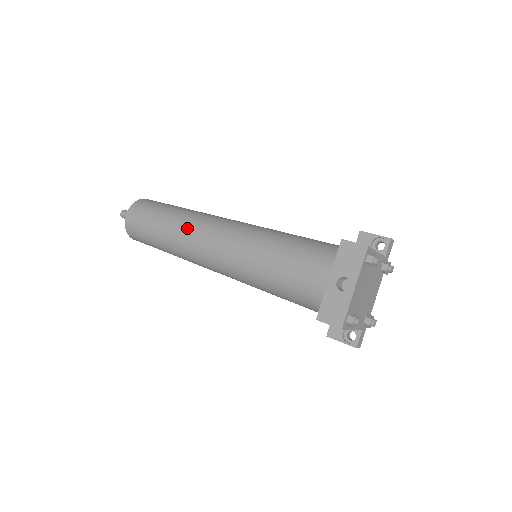
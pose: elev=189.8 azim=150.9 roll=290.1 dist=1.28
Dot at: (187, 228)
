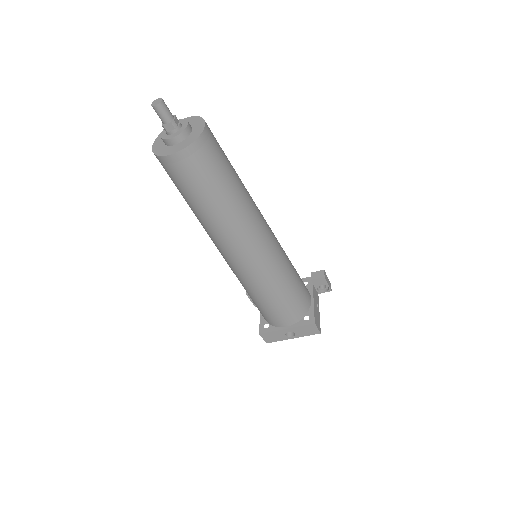
Dot at: (230, 230)
